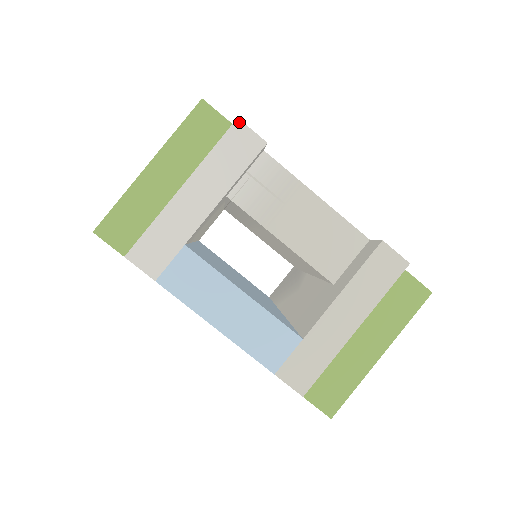
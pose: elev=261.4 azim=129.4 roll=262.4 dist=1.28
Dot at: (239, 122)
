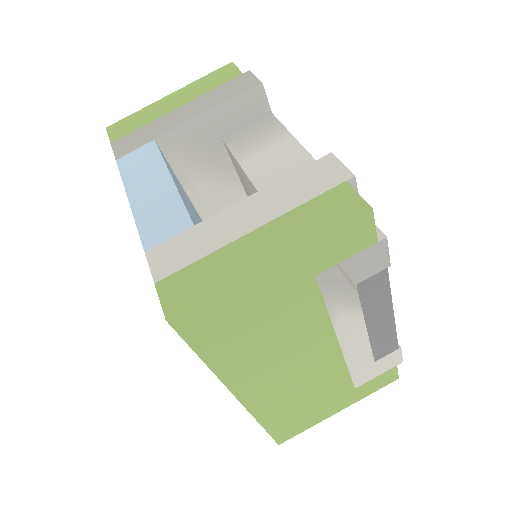
Dot at: (249, 72)
